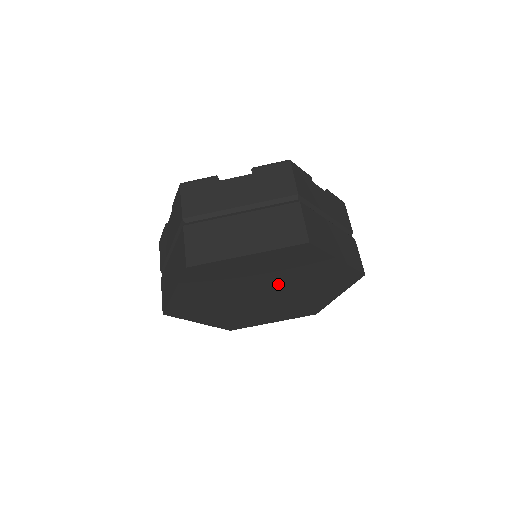
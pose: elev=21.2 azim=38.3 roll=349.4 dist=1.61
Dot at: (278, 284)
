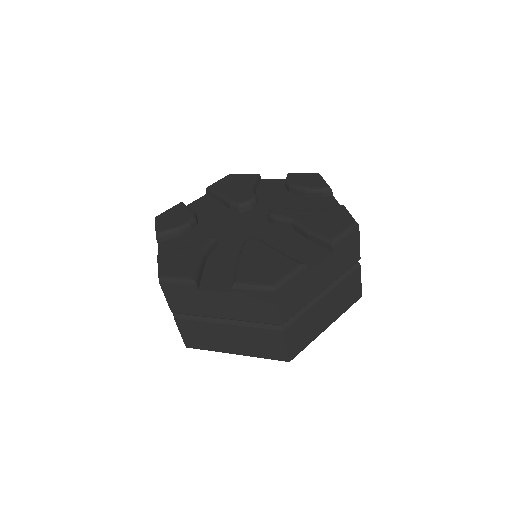
Dot at: occluded
